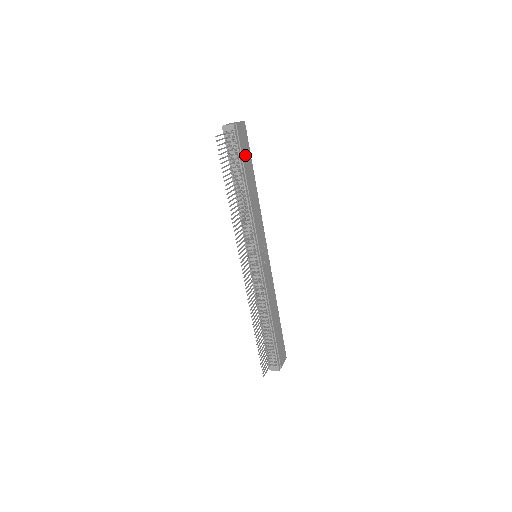
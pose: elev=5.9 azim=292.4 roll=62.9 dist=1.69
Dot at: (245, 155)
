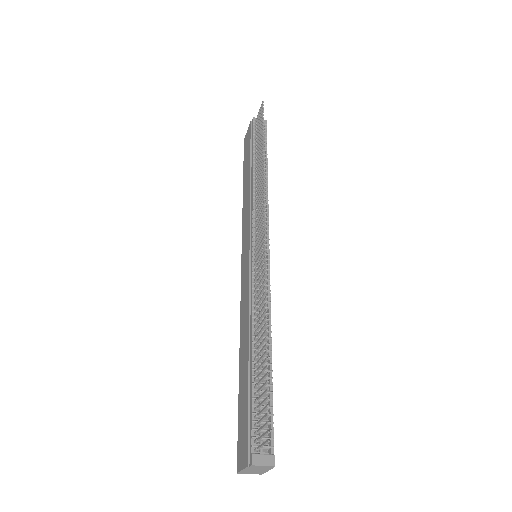
Dot at: occluded
